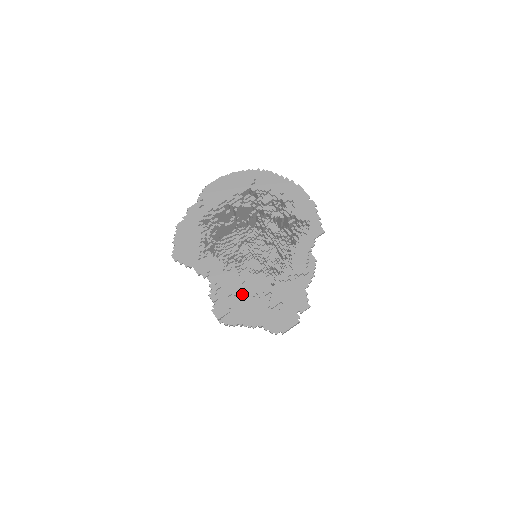
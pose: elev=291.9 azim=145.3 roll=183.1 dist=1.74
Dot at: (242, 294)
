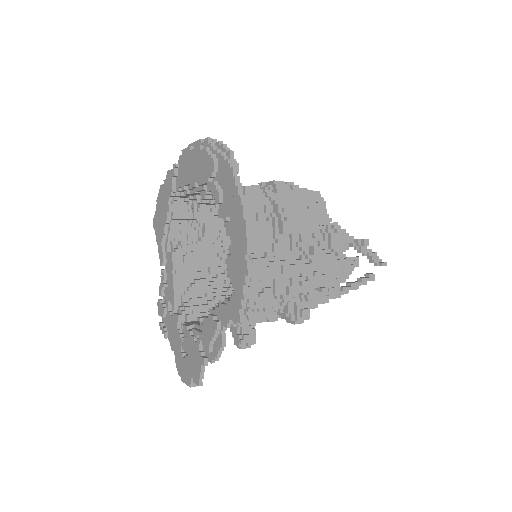
Dot at: (177, 309)
